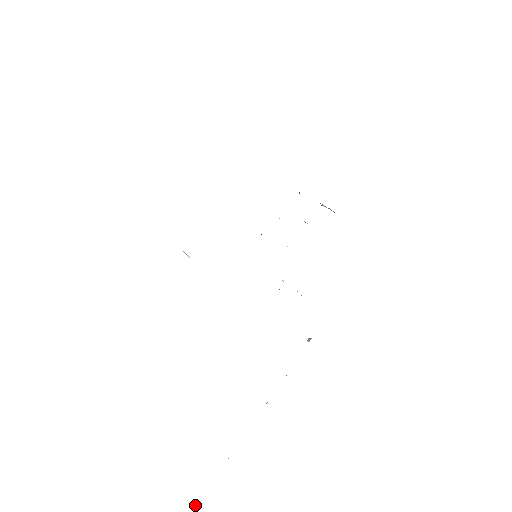
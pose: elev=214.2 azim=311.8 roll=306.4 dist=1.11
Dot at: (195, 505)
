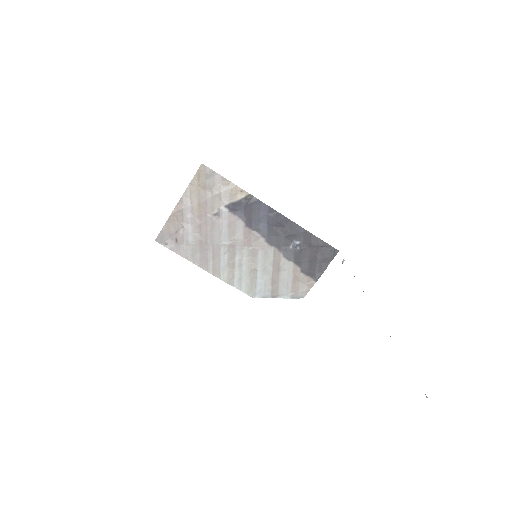
Dot at: occluded
